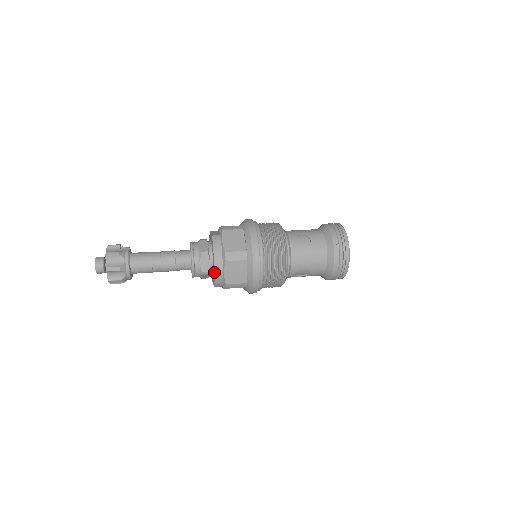
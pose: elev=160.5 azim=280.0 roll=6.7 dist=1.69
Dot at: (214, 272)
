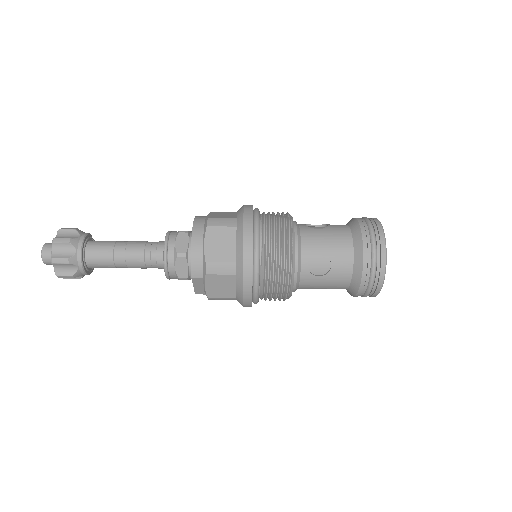
Dot at: (191, 243)
